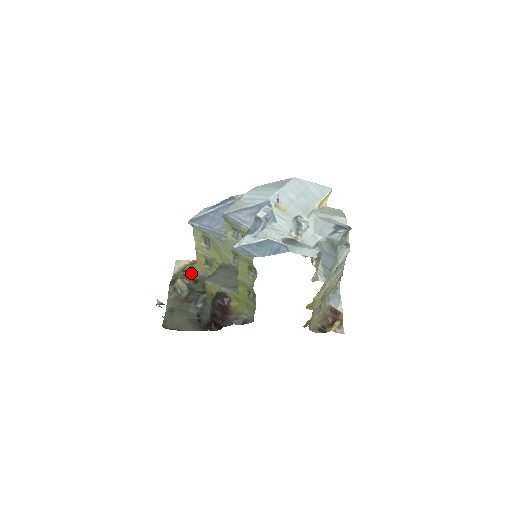
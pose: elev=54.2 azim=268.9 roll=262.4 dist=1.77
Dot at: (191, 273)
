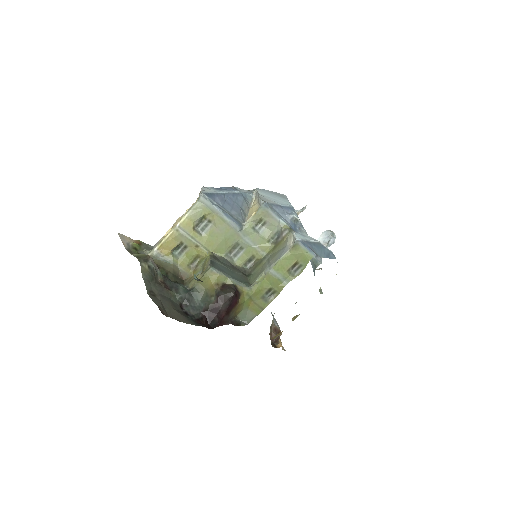
Dot at: occluded
